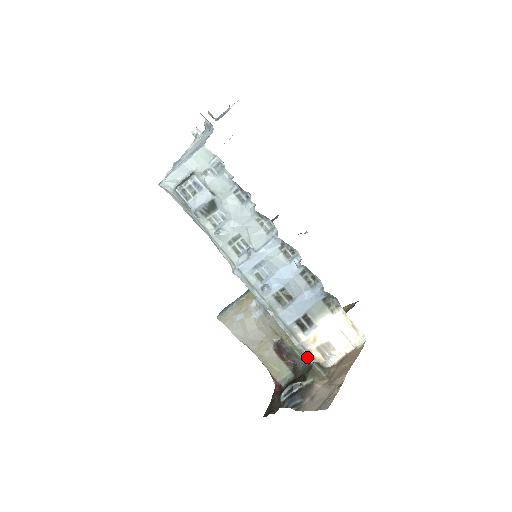
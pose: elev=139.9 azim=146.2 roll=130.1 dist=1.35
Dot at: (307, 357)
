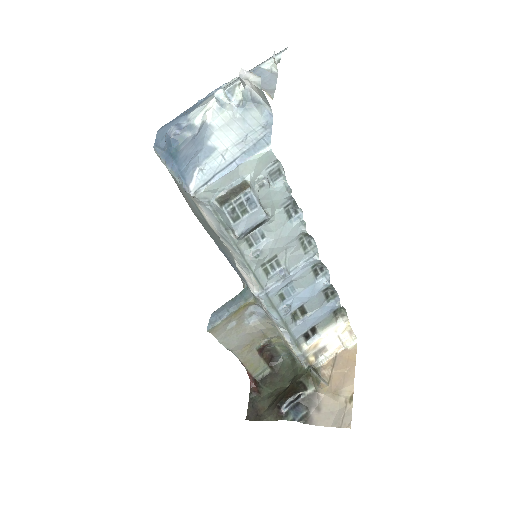
Dot at: (303, 362)
